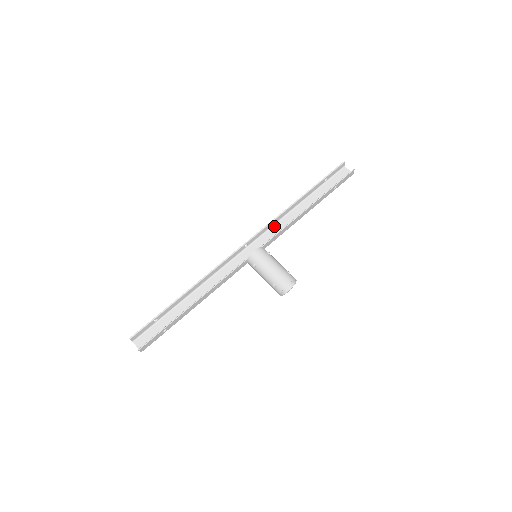
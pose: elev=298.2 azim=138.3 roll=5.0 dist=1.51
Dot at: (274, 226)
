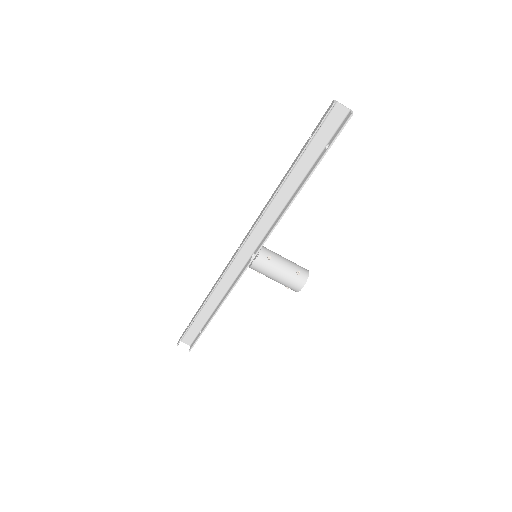
Dot at: (263, 216)
